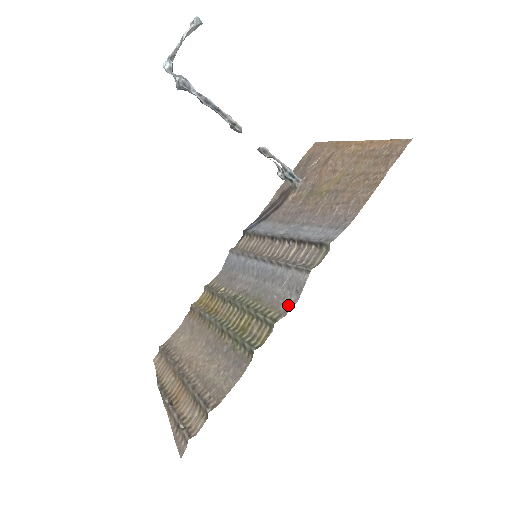
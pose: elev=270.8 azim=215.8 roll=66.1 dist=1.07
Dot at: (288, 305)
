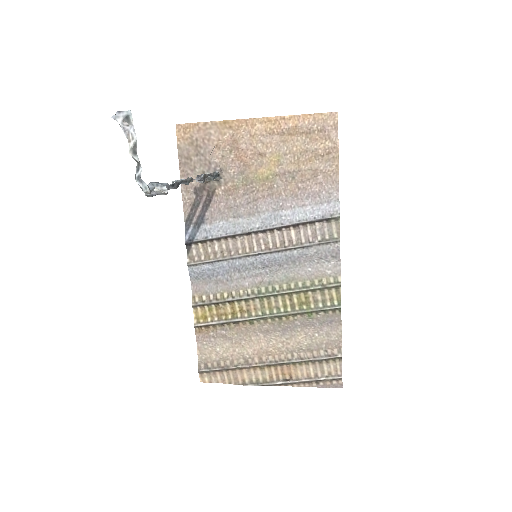
Dot at: (334, 268)
